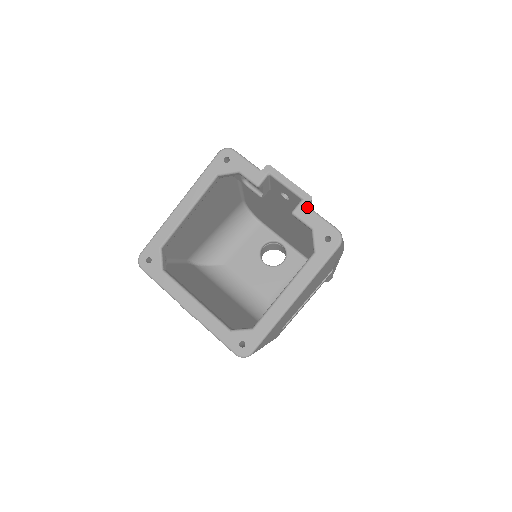
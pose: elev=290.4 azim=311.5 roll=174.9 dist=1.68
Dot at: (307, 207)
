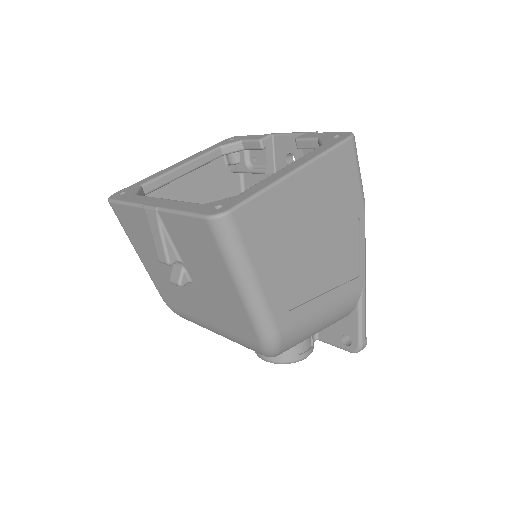
Dot at: (312, 133)
